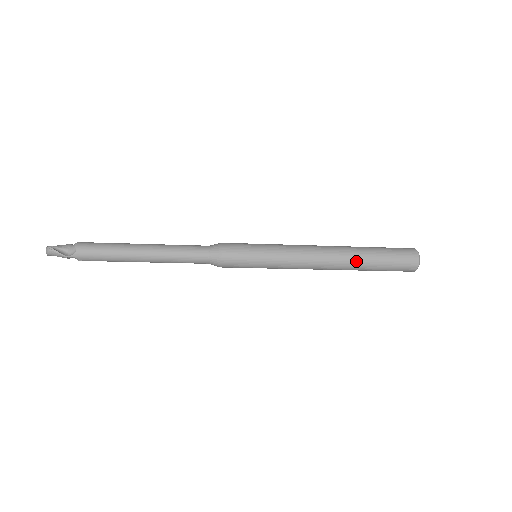
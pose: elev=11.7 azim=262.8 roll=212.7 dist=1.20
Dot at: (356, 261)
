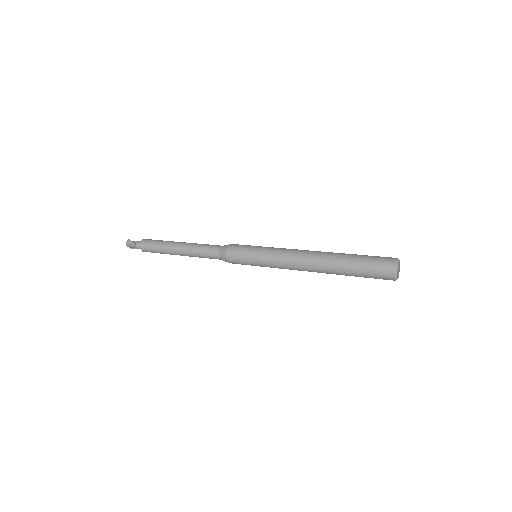
Dot at: (333, 260)
